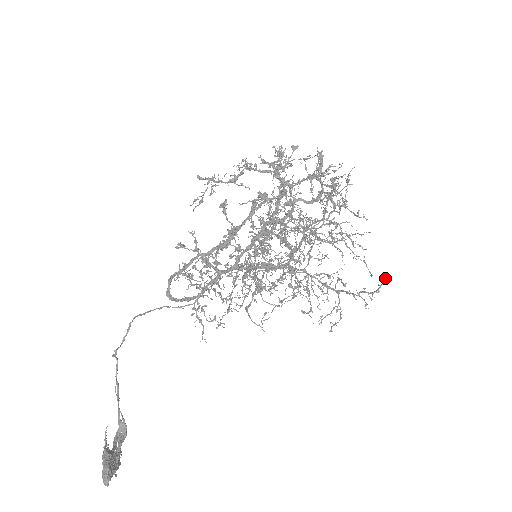
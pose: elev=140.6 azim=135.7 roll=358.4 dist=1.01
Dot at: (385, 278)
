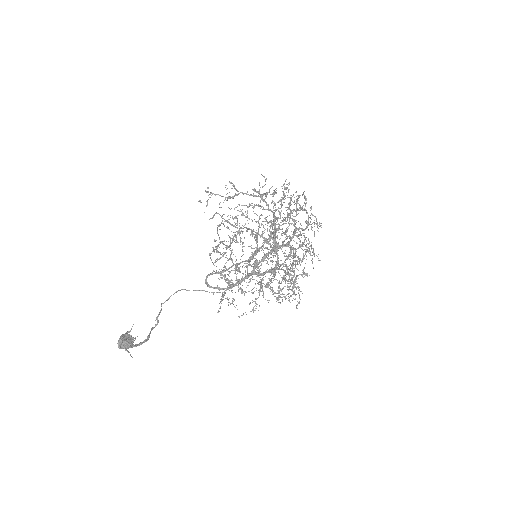
Dot at: occluded
